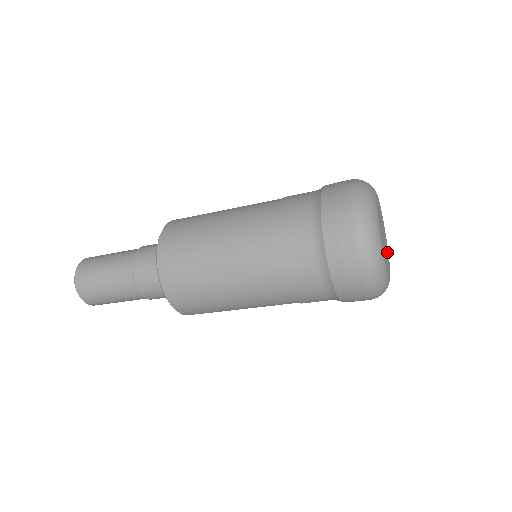
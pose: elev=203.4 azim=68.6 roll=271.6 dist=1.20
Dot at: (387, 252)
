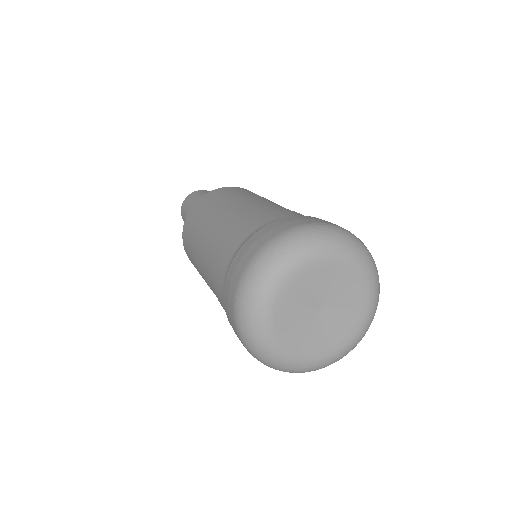
Dot at: (334, 339)
